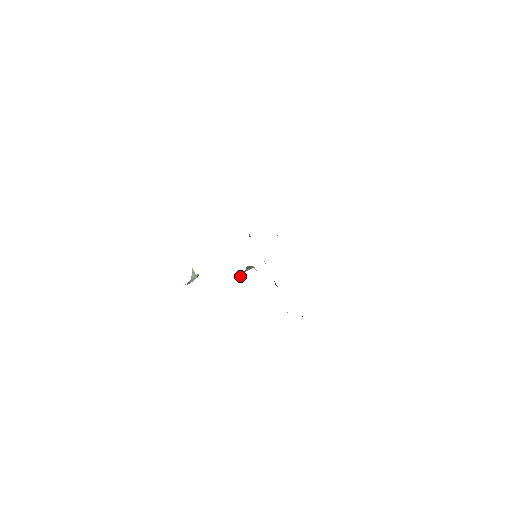
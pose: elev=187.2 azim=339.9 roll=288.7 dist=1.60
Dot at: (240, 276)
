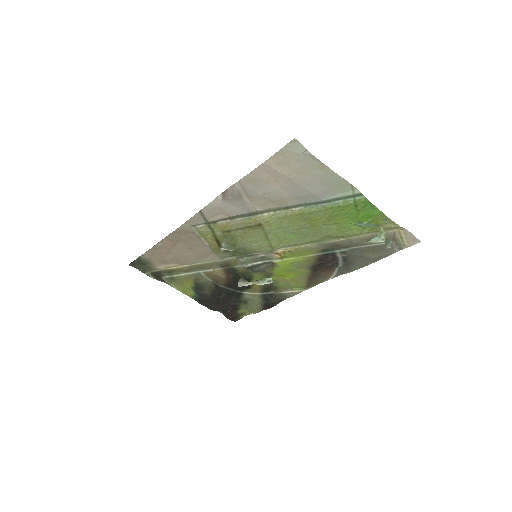
Dot at: occluded
